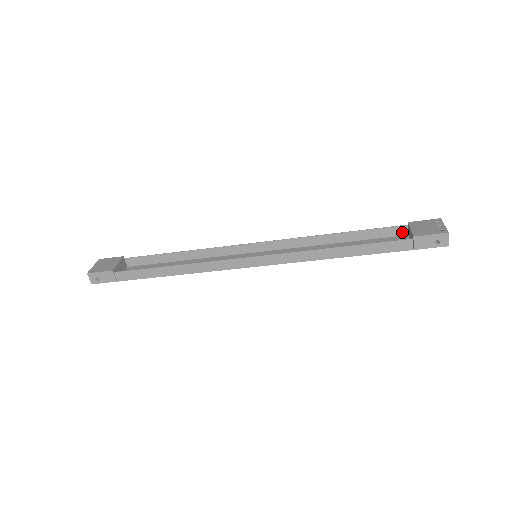
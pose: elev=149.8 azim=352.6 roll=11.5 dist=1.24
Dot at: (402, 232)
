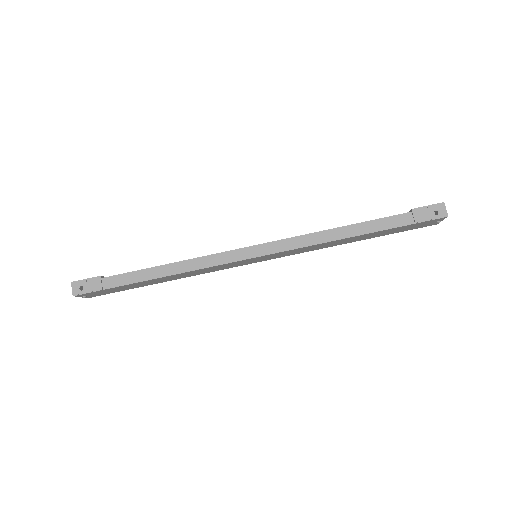
Dot at: occluded
